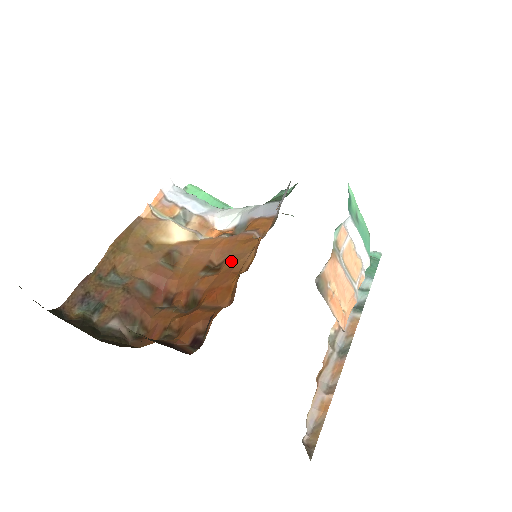
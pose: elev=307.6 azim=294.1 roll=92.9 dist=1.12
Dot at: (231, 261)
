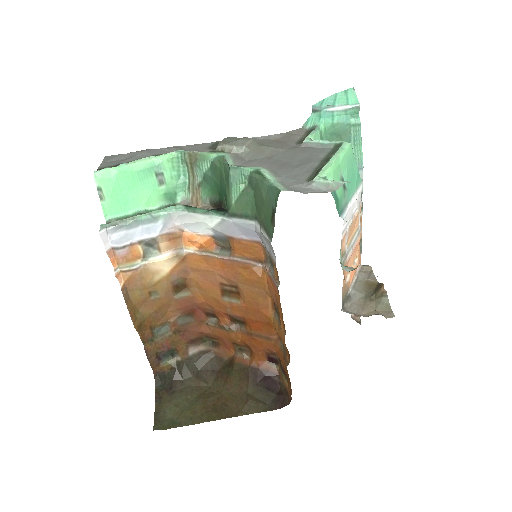
Dot at: (249, 294)
